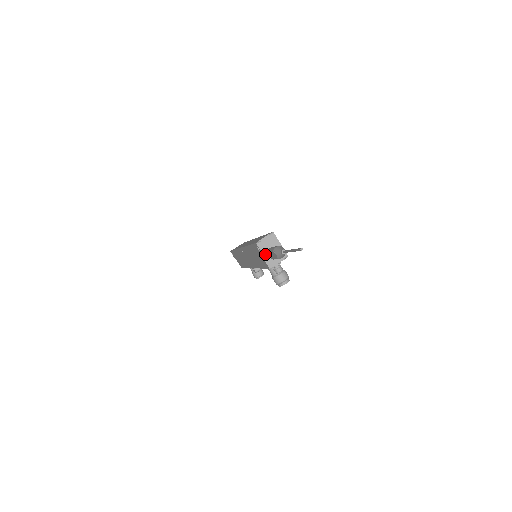
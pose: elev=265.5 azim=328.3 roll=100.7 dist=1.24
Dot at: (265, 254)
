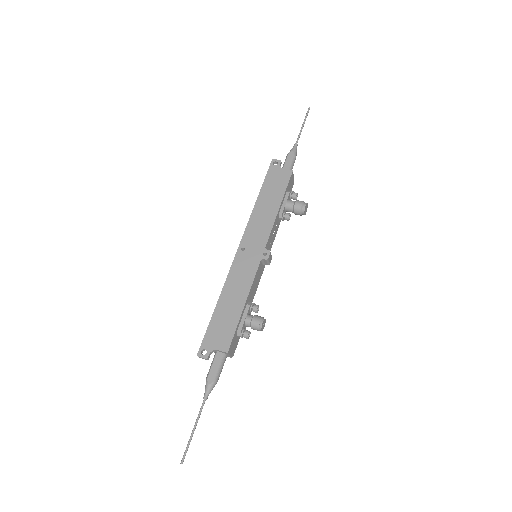
Dot at: (281, 169)
